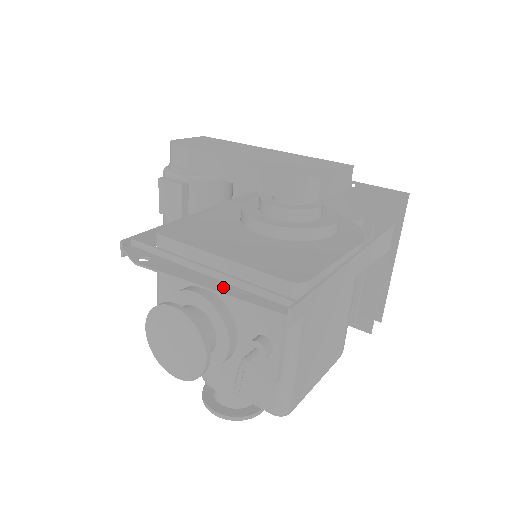
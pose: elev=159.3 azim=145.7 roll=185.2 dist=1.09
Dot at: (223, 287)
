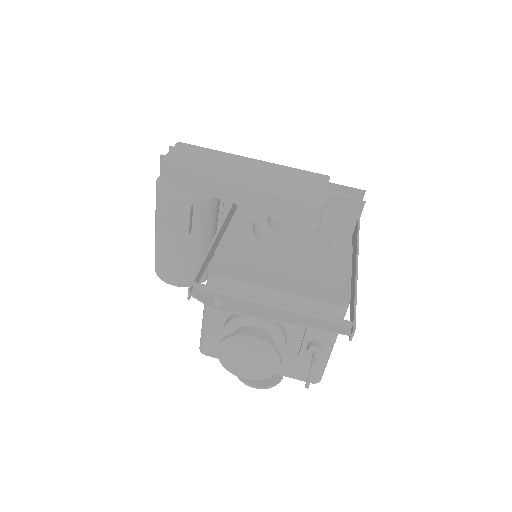
Dot at: (295, 319)
